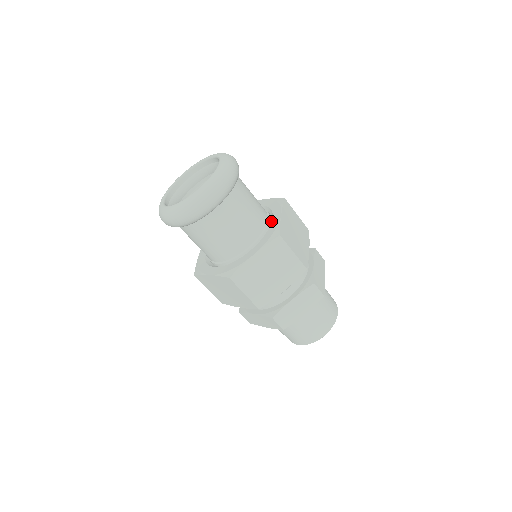
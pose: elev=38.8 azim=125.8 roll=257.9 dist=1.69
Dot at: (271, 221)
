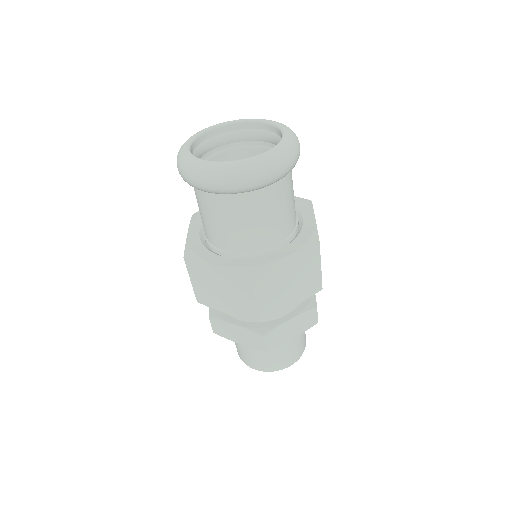
Dot at: (298, 222)
